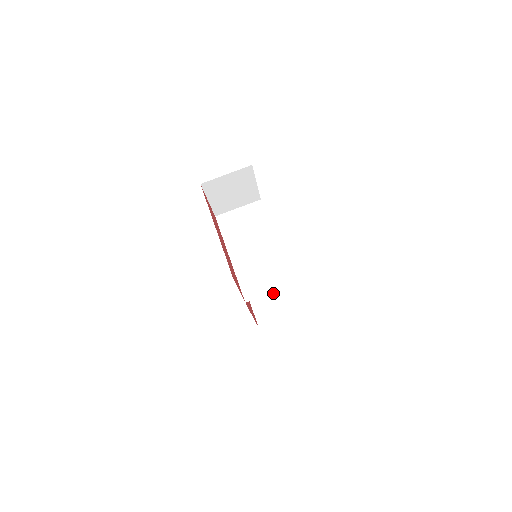
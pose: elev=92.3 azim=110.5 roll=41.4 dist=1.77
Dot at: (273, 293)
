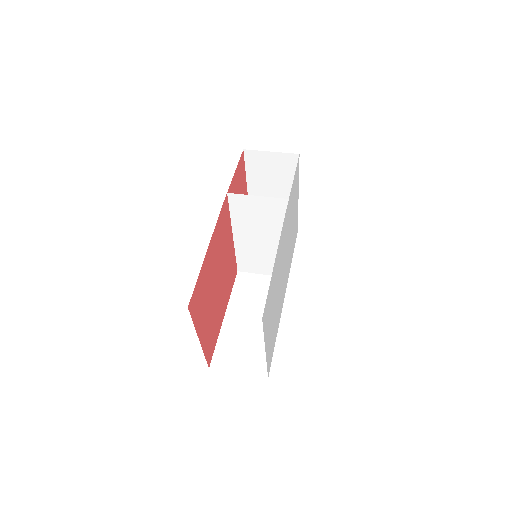
Dot at: occluded
